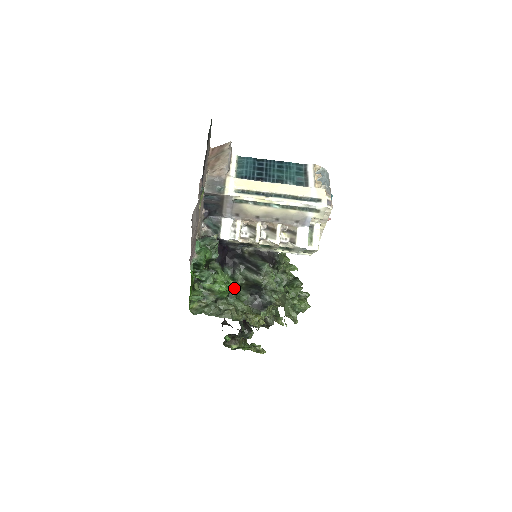
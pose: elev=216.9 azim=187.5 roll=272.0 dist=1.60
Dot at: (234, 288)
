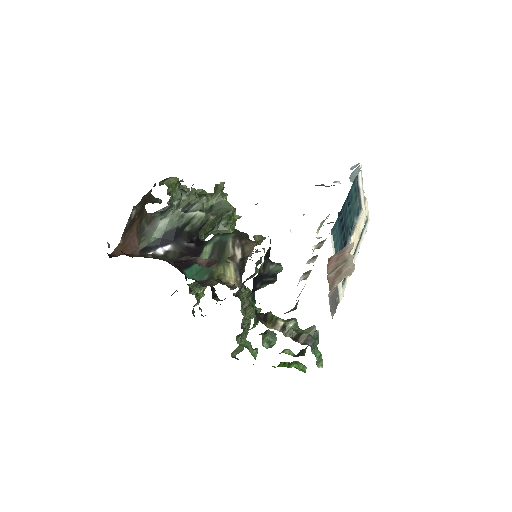
Dot at: occluded
